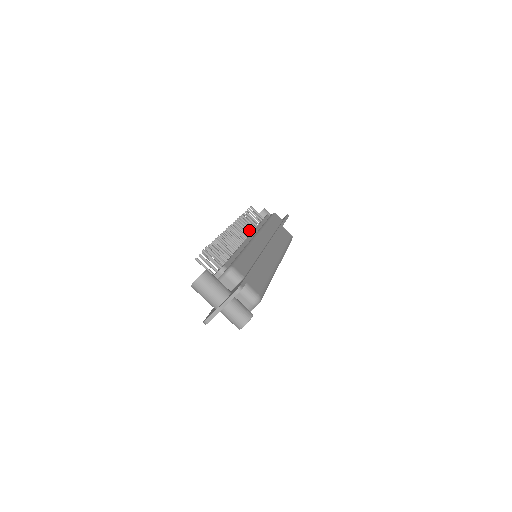
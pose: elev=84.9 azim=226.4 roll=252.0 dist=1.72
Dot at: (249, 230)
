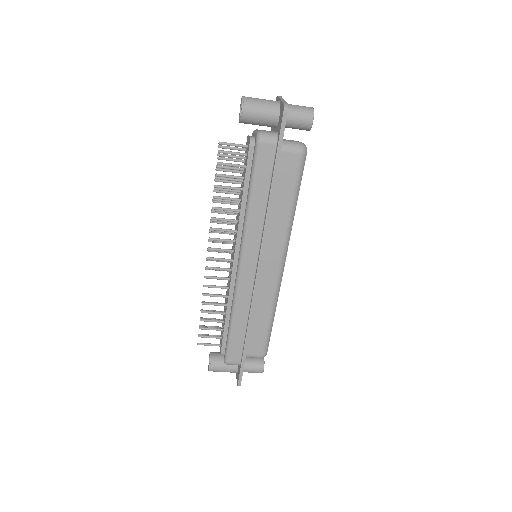
Dot at: occluded
